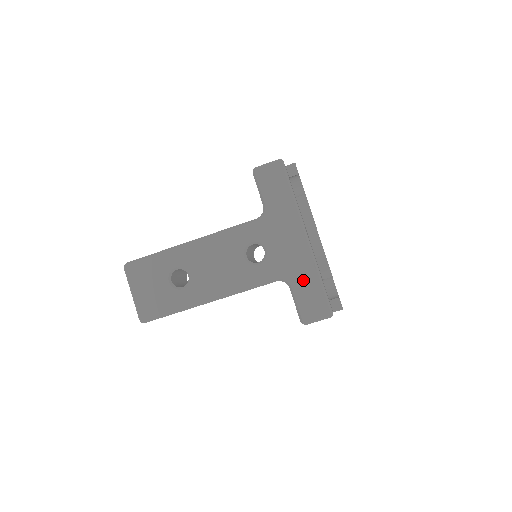
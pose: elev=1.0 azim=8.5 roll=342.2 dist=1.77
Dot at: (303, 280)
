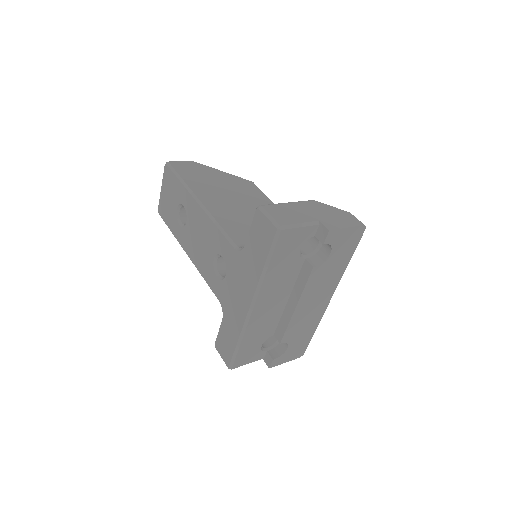
Dot at: (230, 327)
